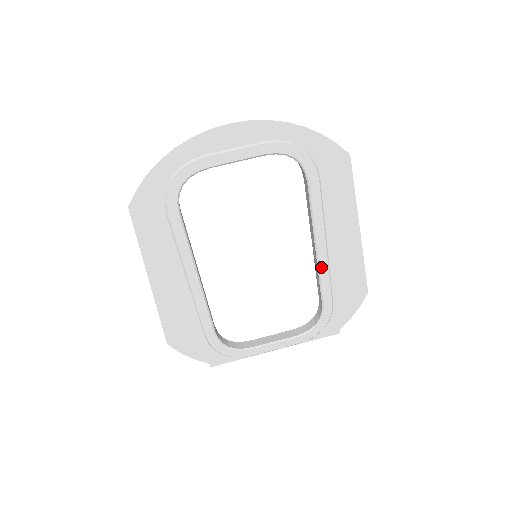
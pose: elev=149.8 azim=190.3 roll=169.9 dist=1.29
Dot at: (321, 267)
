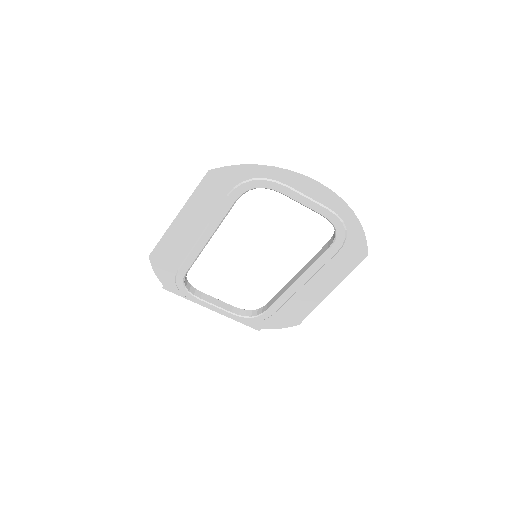
Dot at: (287, 293)
